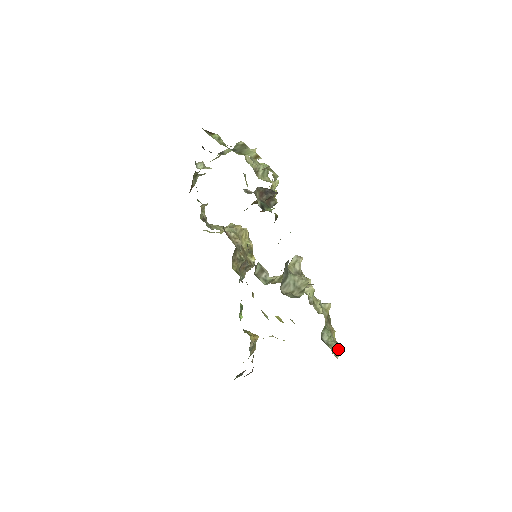
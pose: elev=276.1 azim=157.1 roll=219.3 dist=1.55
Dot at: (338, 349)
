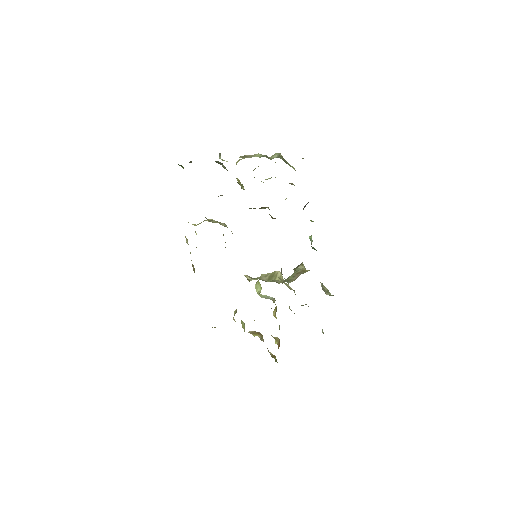
Dot at: occluded
